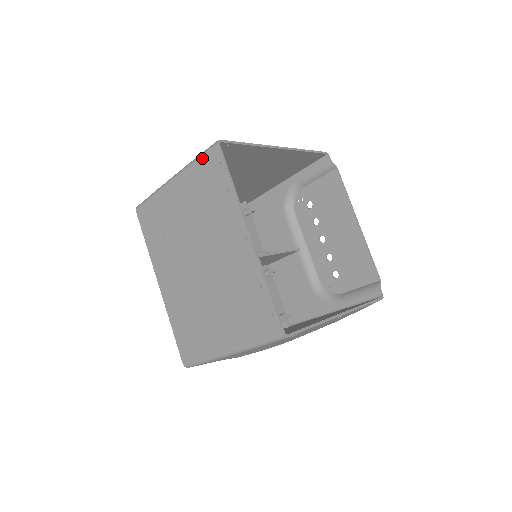
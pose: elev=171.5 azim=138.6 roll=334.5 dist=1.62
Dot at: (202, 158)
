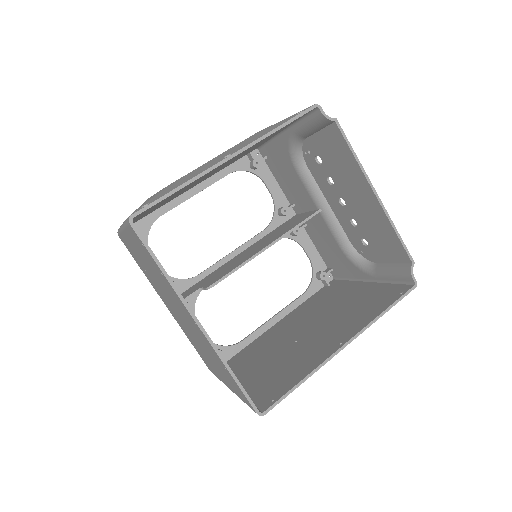
Dot at: (128, 228)
